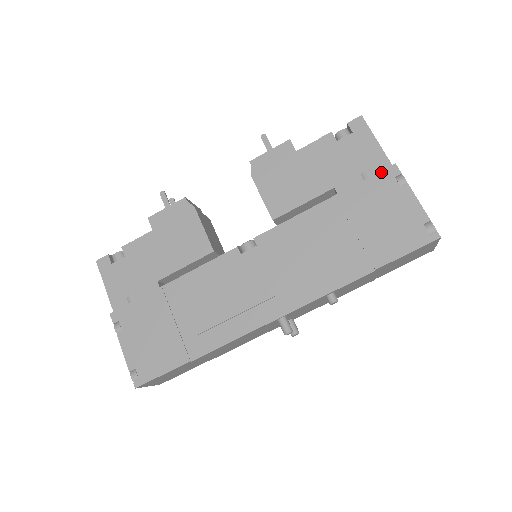
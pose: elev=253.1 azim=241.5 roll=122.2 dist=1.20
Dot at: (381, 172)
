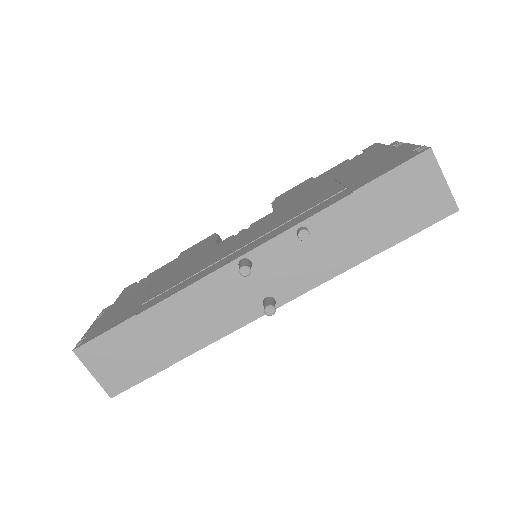
Dot at: (380, 150)
